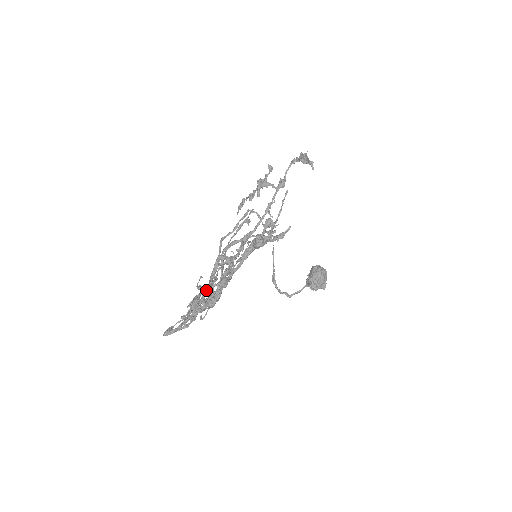
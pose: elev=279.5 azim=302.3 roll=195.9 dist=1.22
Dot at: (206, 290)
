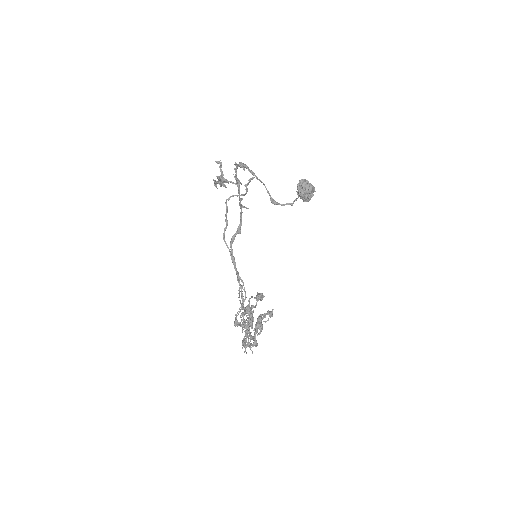
Dot at: occluded
